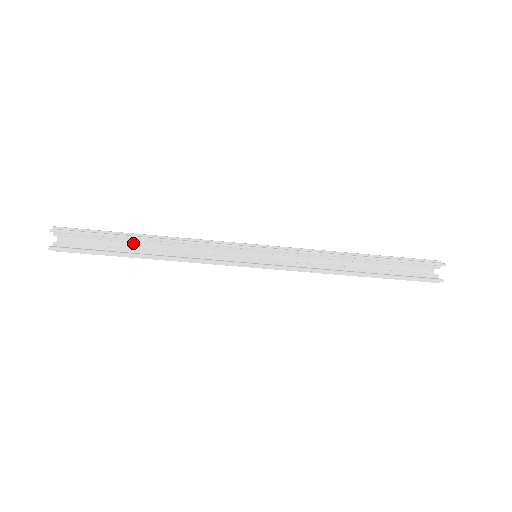
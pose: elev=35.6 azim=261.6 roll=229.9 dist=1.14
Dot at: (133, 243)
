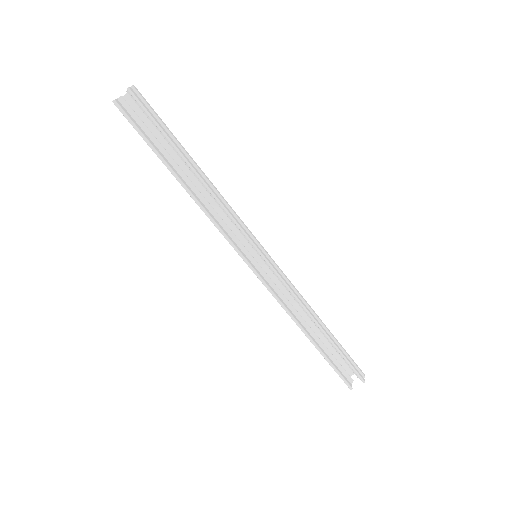
Dot at: occluded
